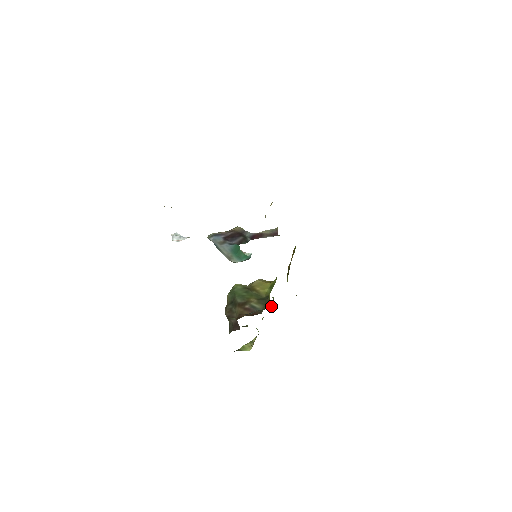
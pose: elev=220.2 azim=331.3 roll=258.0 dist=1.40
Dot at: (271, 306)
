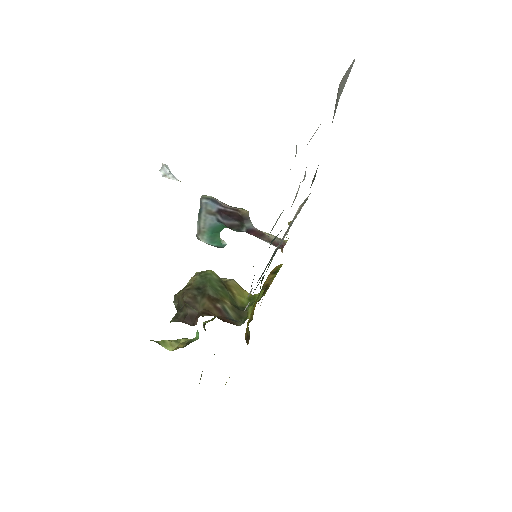
Dot at: occluded
